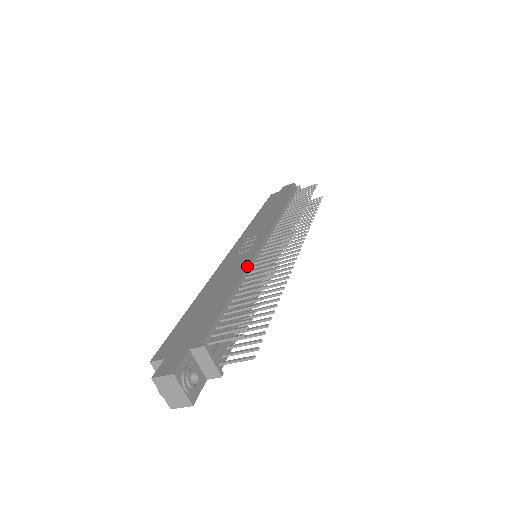
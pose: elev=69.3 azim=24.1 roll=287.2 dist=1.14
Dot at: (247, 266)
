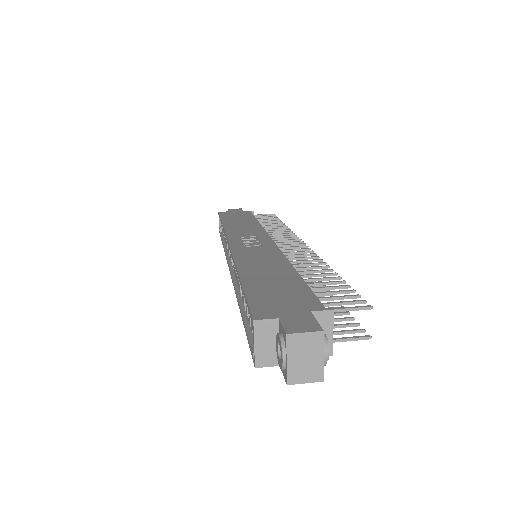
Dot at: (283, 255)
